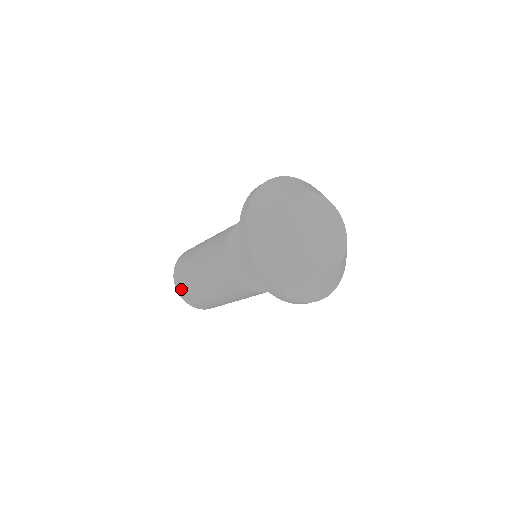
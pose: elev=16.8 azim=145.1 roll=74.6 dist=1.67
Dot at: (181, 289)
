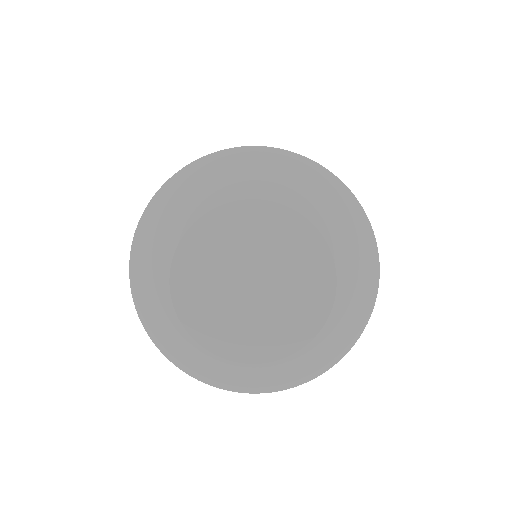
Dot at: occluded
